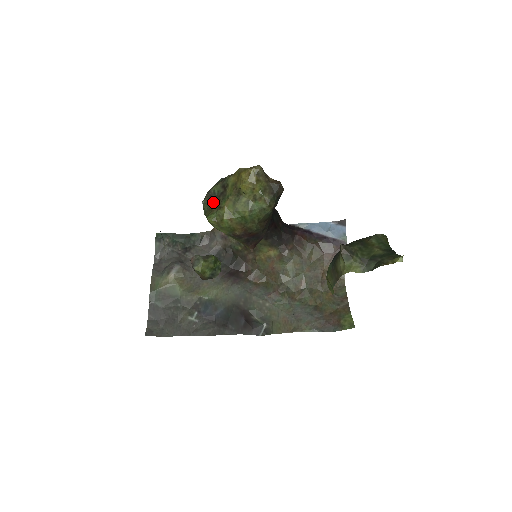
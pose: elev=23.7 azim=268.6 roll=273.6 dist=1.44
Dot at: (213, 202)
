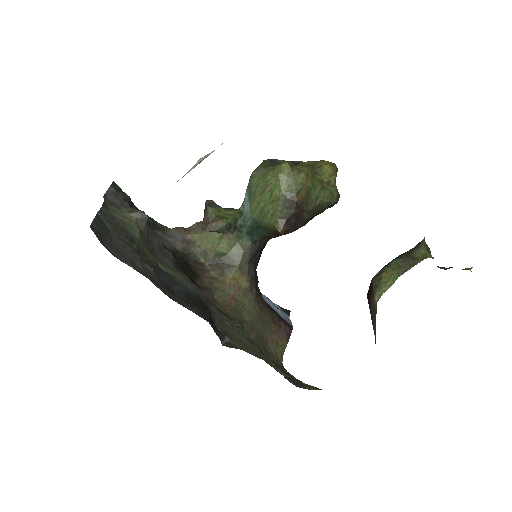
Dot at: occluded
